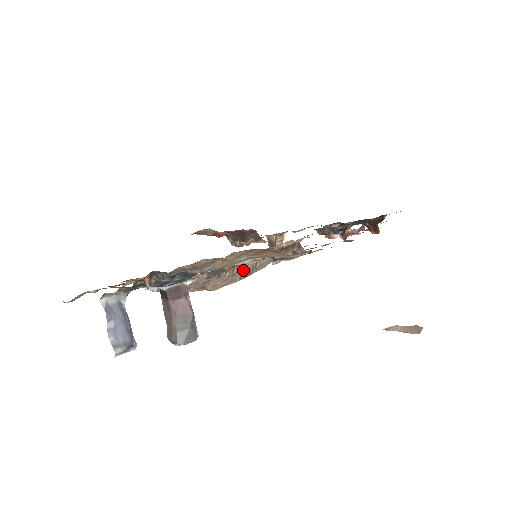
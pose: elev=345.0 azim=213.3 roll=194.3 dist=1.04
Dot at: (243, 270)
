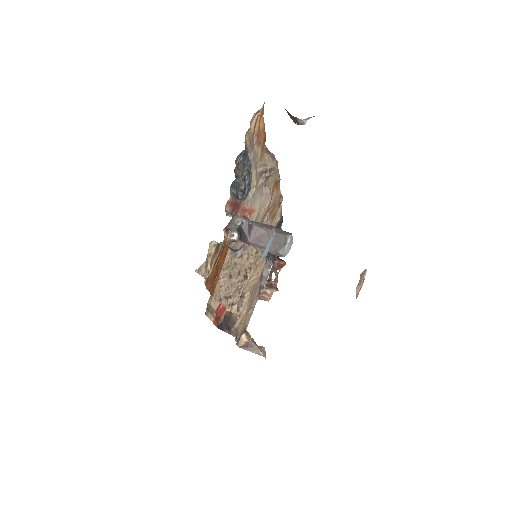
Dot at: occluded
